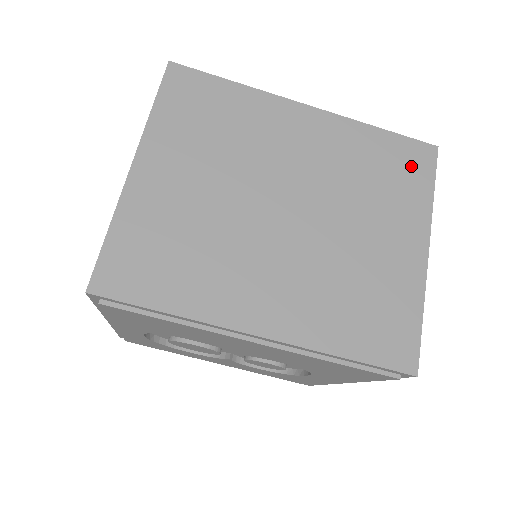
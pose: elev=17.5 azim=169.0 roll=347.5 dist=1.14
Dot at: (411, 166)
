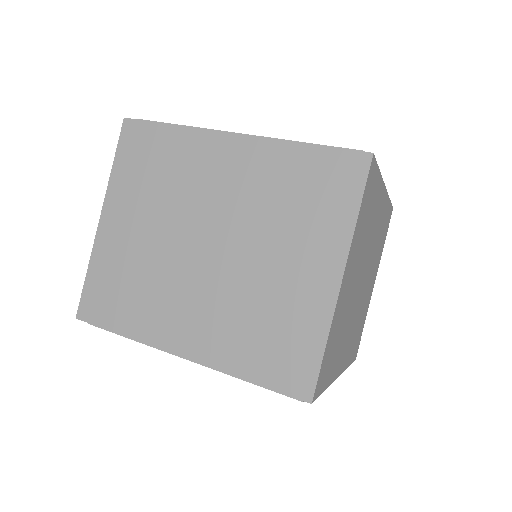
Dot at: occluded
